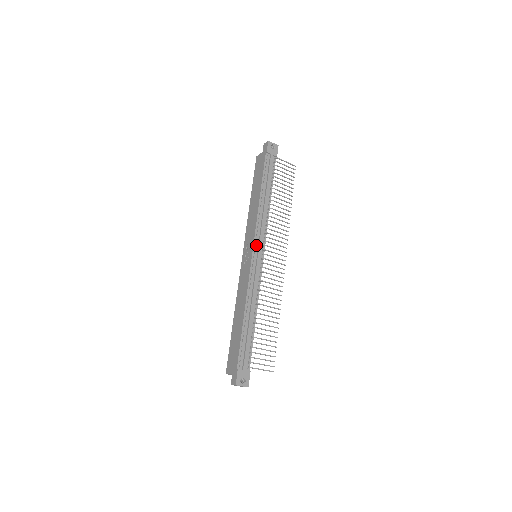
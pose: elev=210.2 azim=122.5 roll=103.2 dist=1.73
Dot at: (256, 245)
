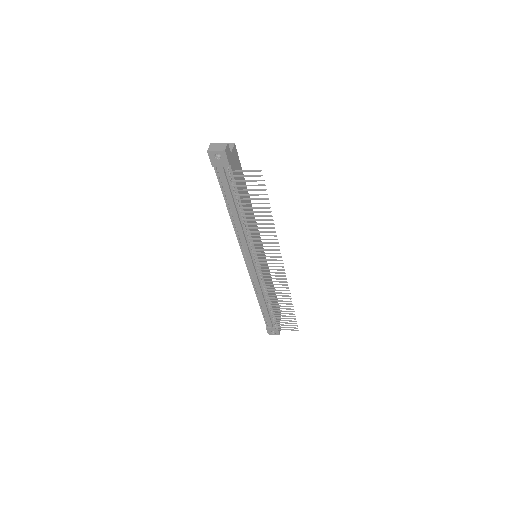
Dot at: (246, 257)
